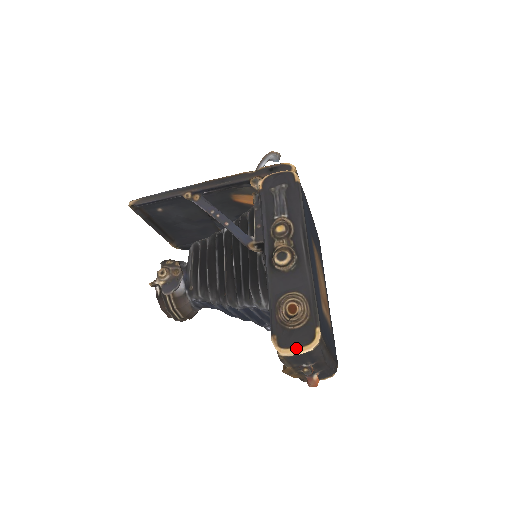
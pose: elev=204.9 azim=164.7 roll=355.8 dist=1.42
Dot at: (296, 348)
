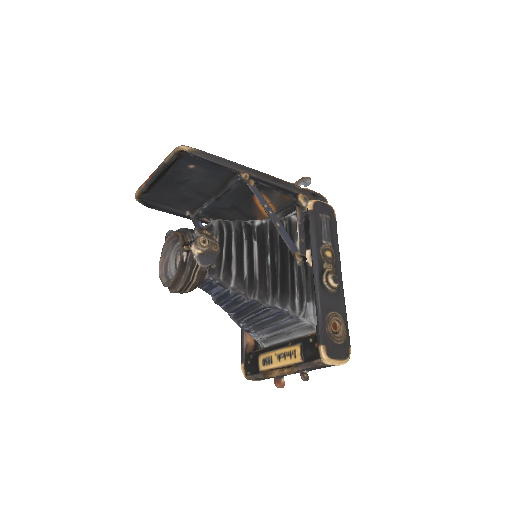
Dot at: (338, 360)
